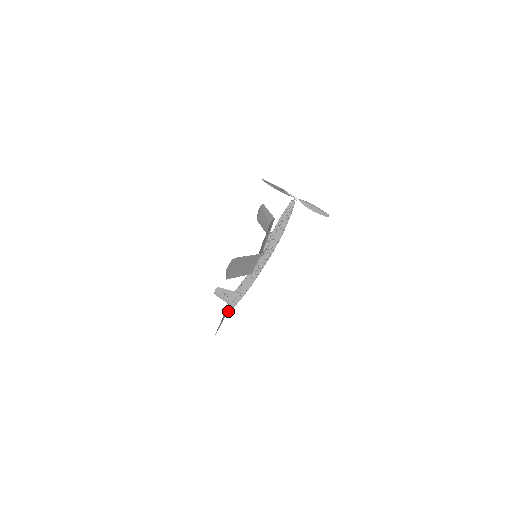
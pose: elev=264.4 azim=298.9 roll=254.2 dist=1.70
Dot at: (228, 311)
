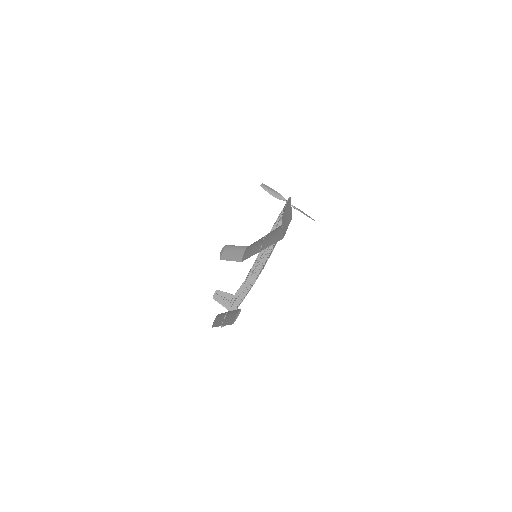
Dot at: occluded
